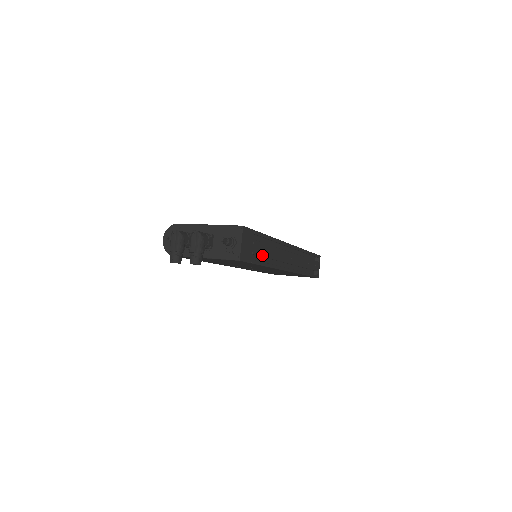
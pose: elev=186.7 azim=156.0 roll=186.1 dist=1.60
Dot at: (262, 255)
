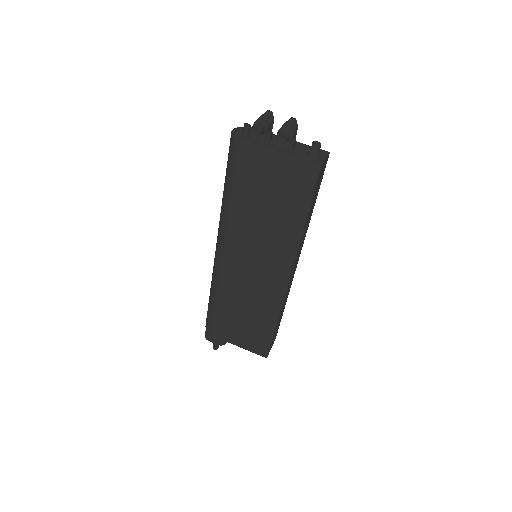
Dot at: (310, 210)
